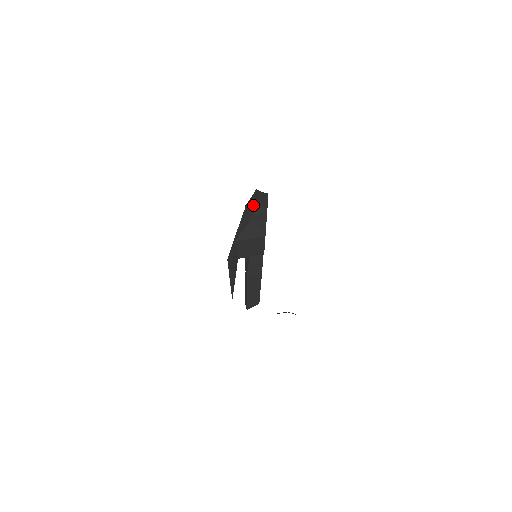
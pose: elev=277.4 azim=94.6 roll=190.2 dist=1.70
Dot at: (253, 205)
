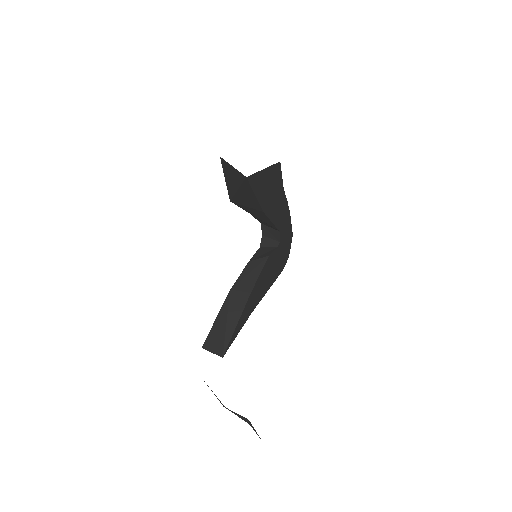
Dot at: occluded
